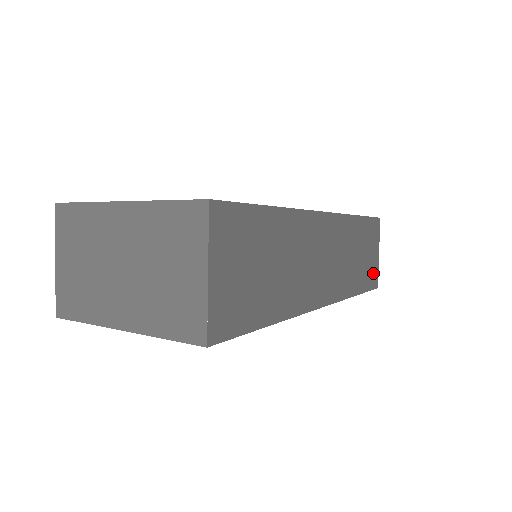
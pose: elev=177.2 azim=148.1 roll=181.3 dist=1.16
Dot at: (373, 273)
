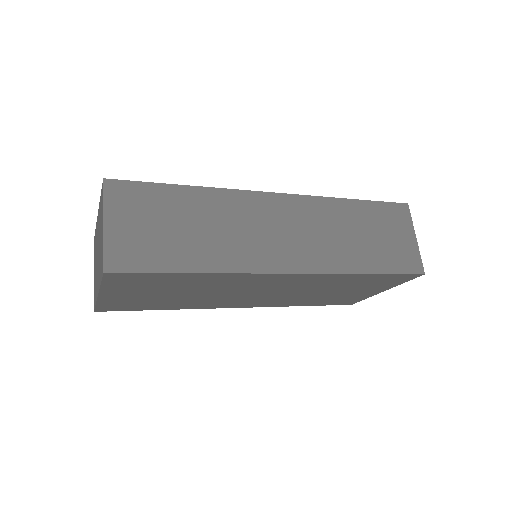
Dot at: (406, 257)
